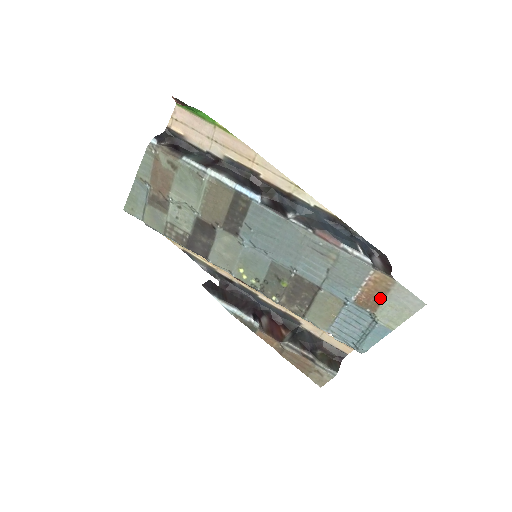
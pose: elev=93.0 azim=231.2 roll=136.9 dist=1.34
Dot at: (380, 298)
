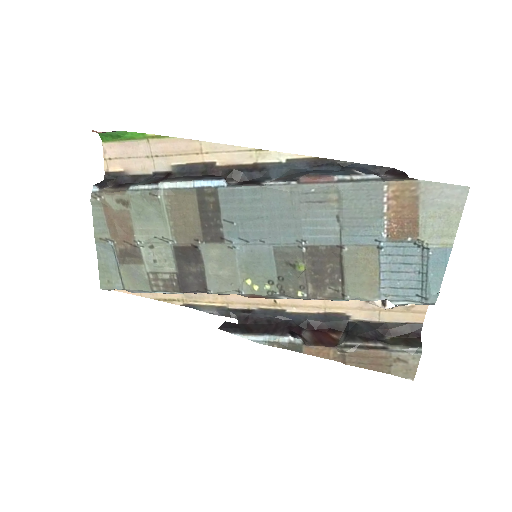
Dot at: (413, 215)
